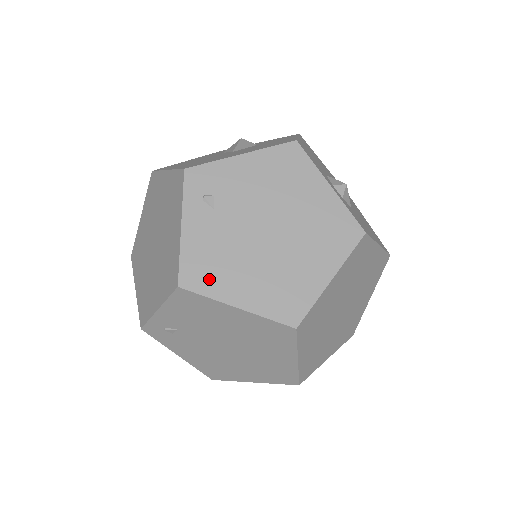
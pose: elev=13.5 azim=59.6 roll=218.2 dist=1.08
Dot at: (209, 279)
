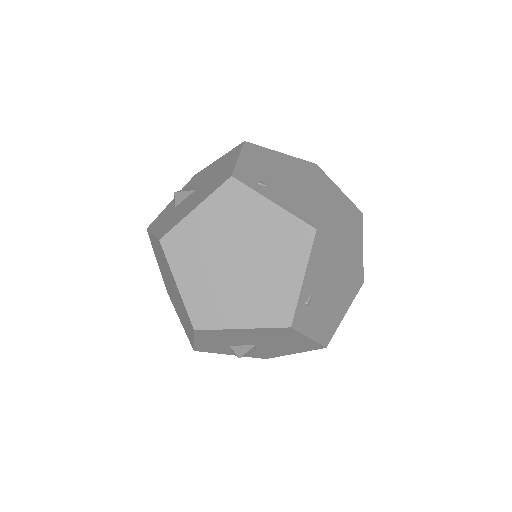
Dot at: (317, 217)
